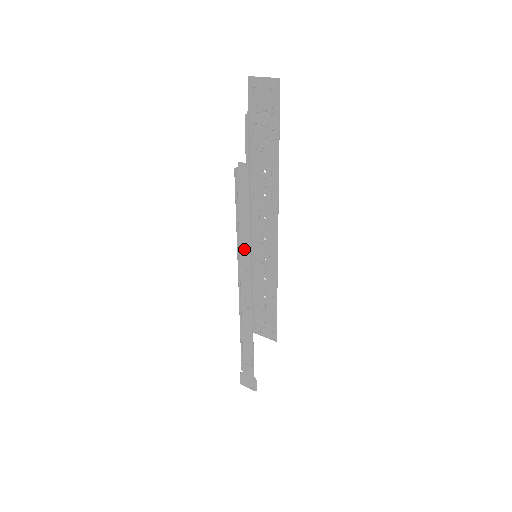
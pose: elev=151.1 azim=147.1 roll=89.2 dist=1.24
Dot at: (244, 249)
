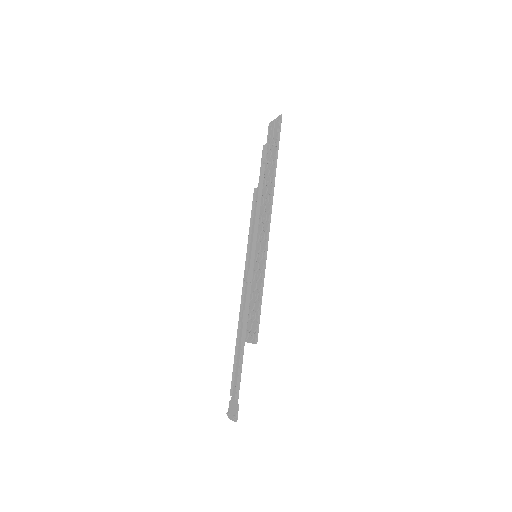
Dot at: occluded
